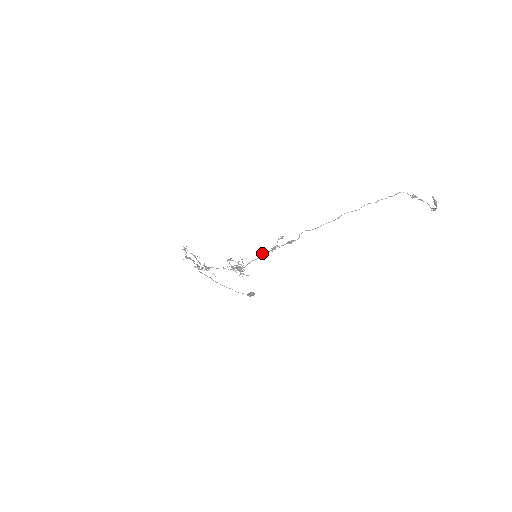
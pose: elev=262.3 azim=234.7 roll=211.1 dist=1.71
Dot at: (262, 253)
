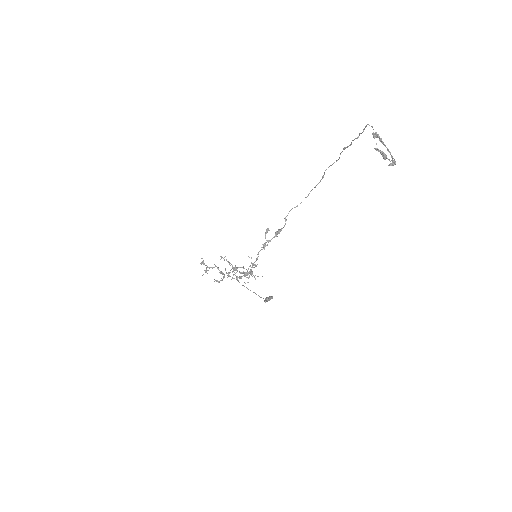
Dot at: (257, 254)
